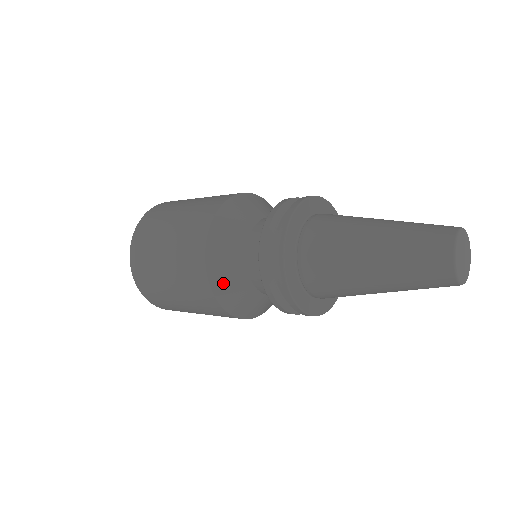
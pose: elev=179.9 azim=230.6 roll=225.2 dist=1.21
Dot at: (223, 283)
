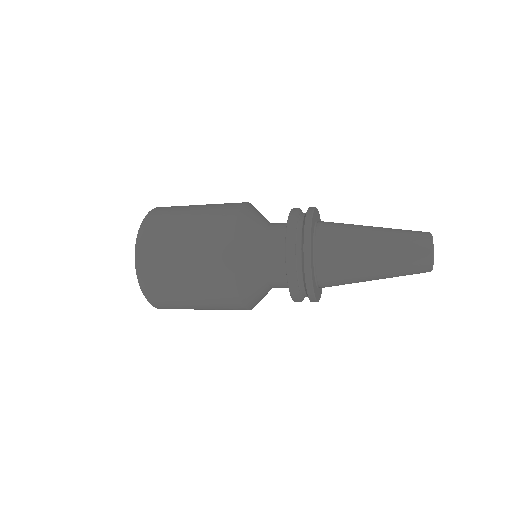
Dot at: (244, 265)
